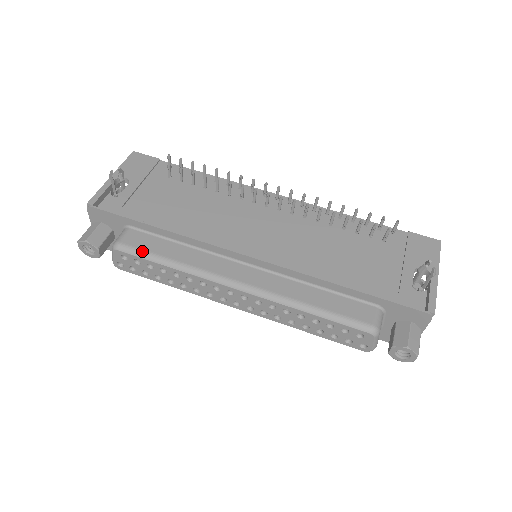
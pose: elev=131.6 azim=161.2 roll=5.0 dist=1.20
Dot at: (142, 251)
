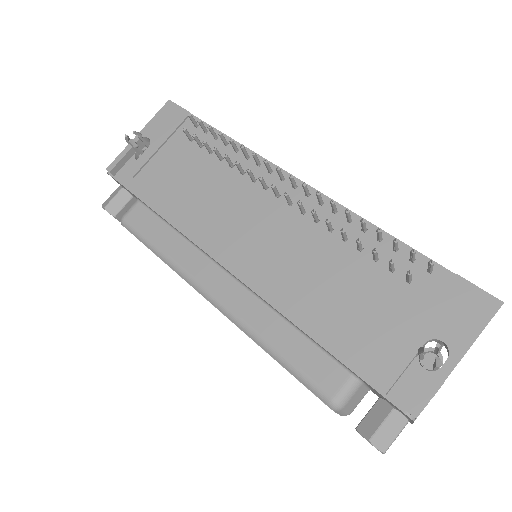
Dot at: (139, 233)
